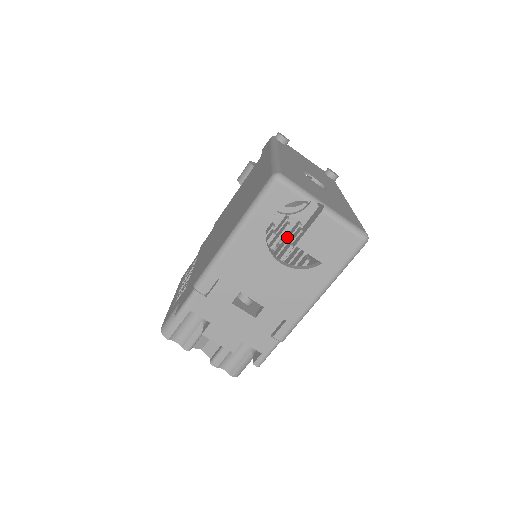
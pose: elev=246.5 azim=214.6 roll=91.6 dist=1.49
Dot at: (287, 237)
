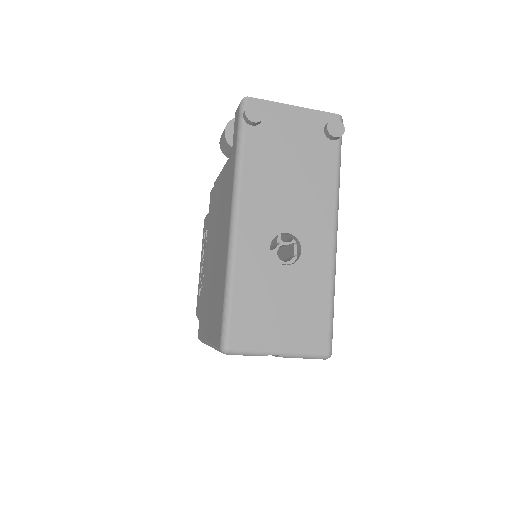
Dot at: occluded
